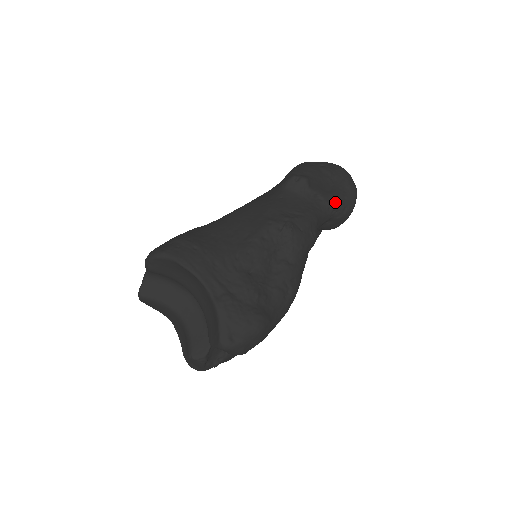
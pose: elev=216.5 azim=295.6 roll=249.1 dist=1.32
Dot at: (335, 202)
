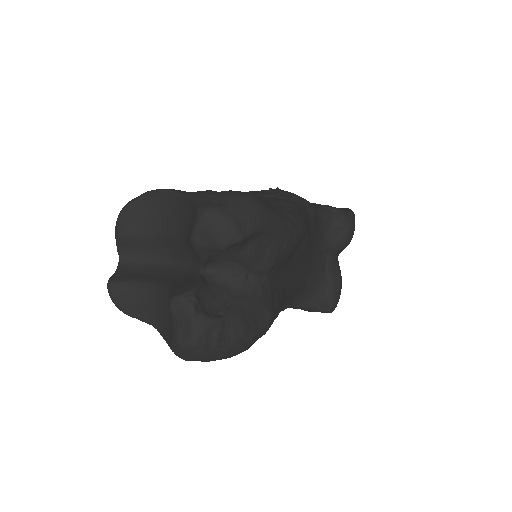
Dot at: (328, 205)
